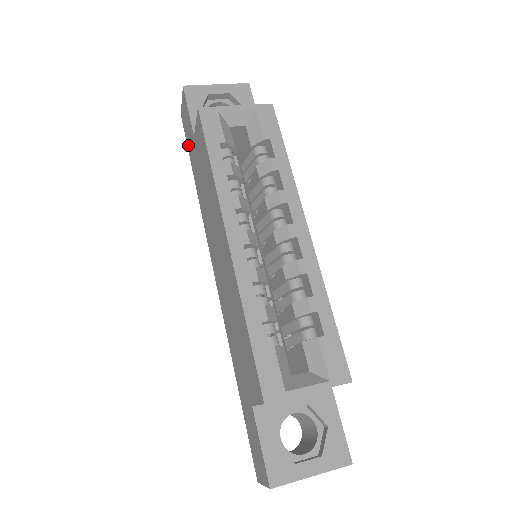
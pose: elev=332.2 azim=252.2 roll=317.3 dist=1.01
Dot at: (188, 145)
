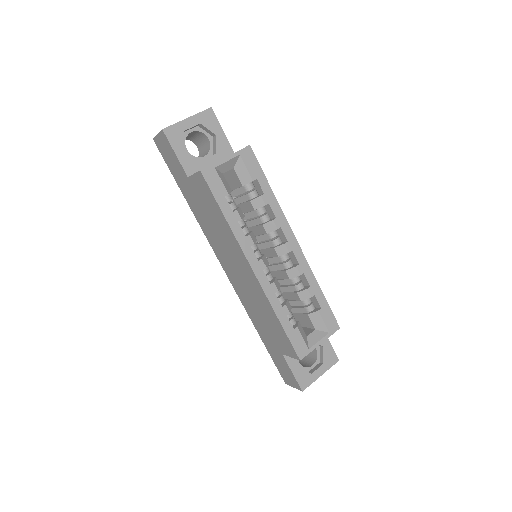
Dot at: (172, 171)
